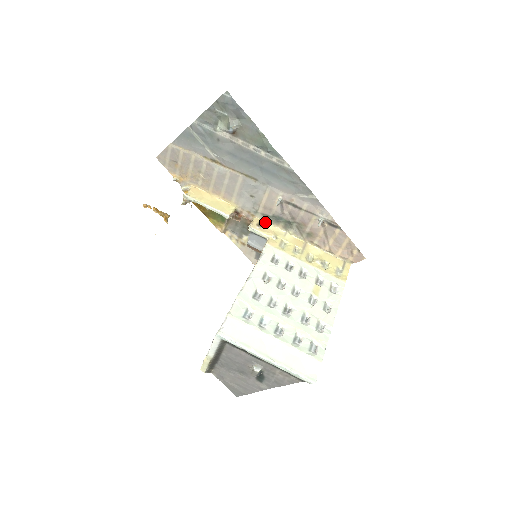
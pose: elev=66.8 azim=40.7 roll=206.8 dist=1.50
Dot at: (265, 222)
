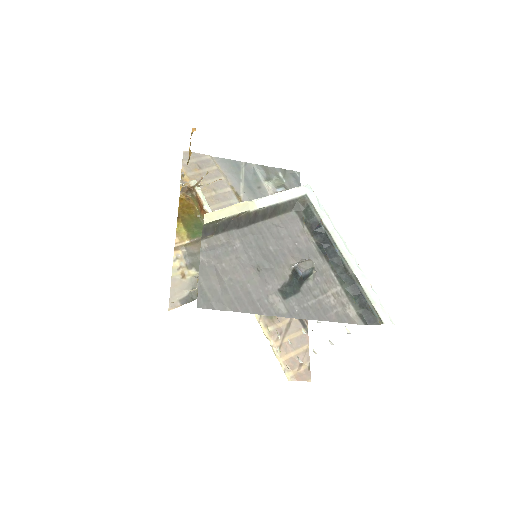
Dot at: occluded
